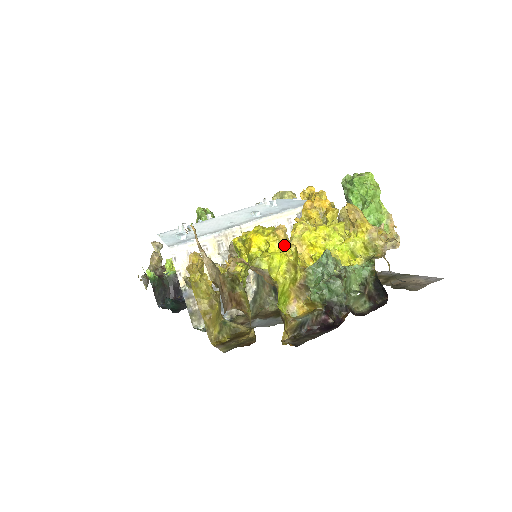
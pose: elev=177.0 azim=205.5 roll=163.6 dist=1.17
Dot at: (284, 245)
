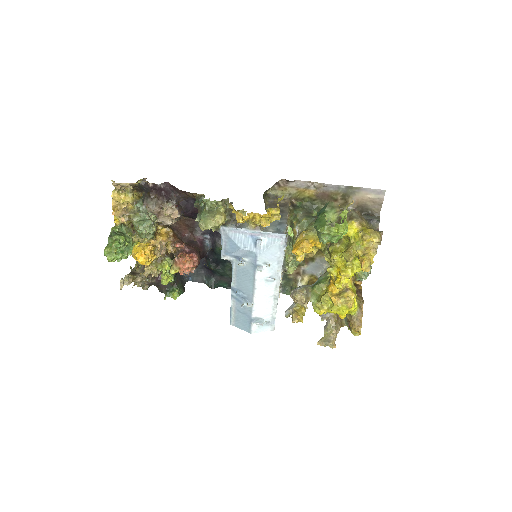
Dot at: (354, 302)
